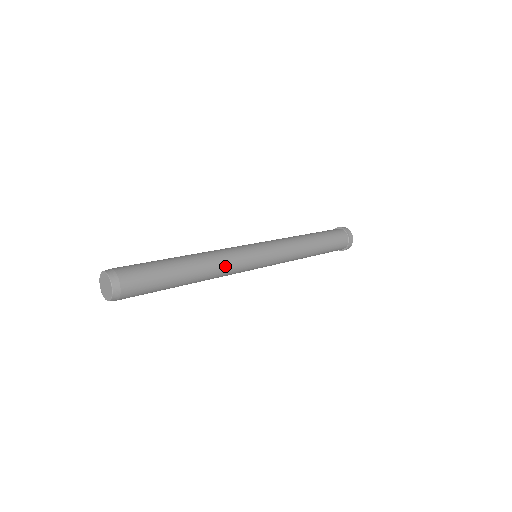
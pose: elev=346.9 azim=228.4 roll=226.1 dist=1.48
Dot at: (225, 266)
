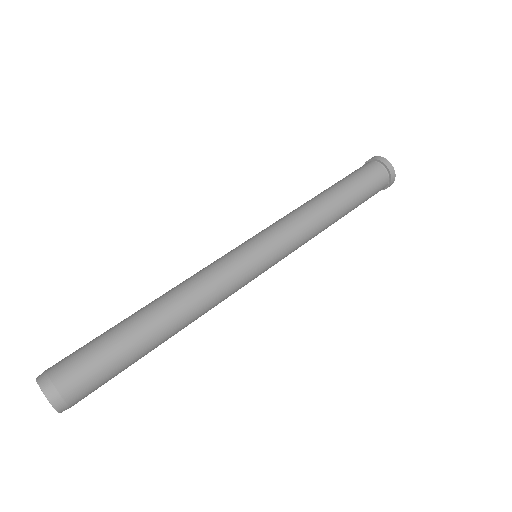
Dot at: (212, 307)
